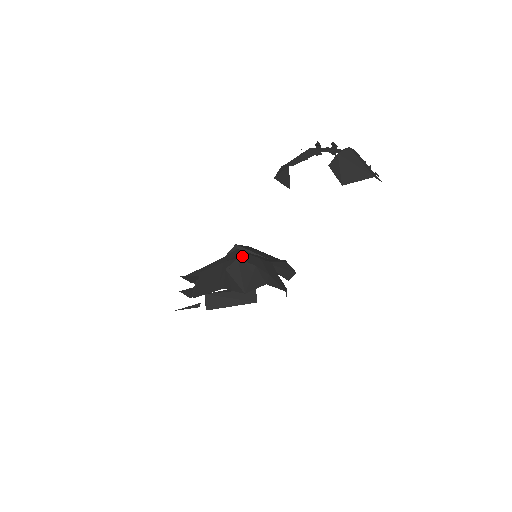
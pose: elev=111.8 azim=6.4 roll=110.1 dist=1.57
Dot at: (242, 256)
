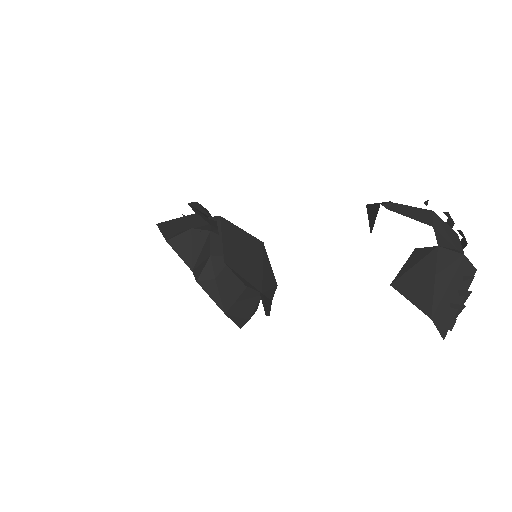
Dot at: occluded
